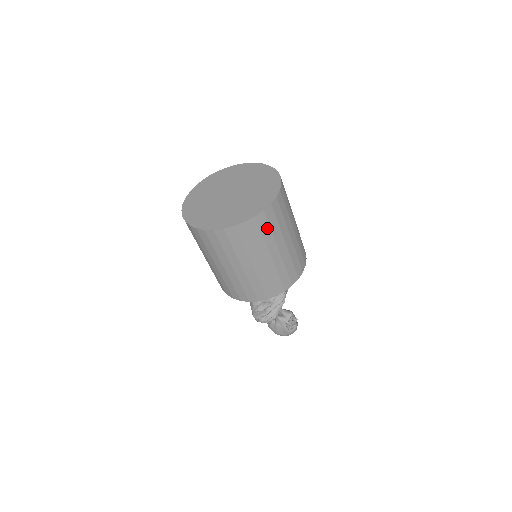
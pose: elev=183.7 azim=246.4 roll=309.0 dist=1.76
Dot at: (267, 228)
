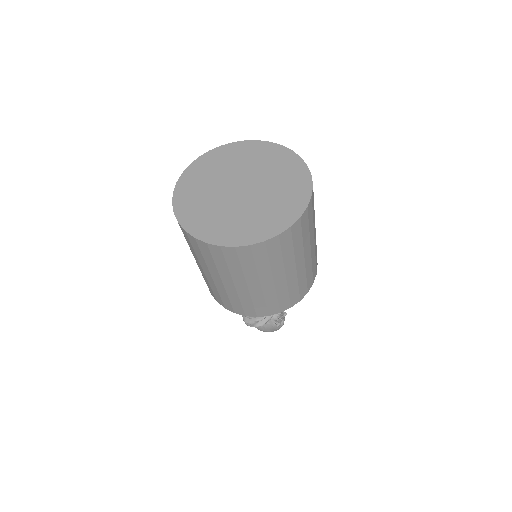
Dot at: (299, 237)
